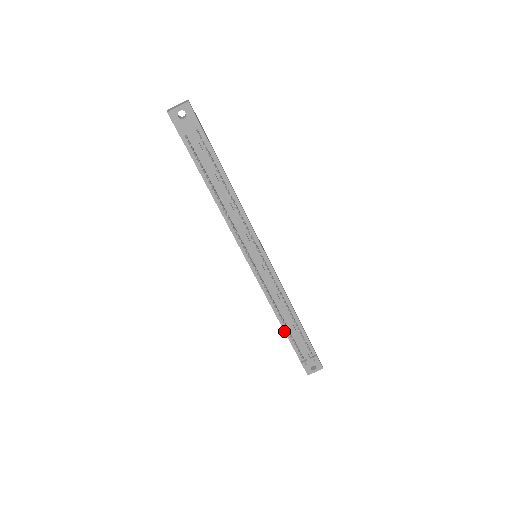
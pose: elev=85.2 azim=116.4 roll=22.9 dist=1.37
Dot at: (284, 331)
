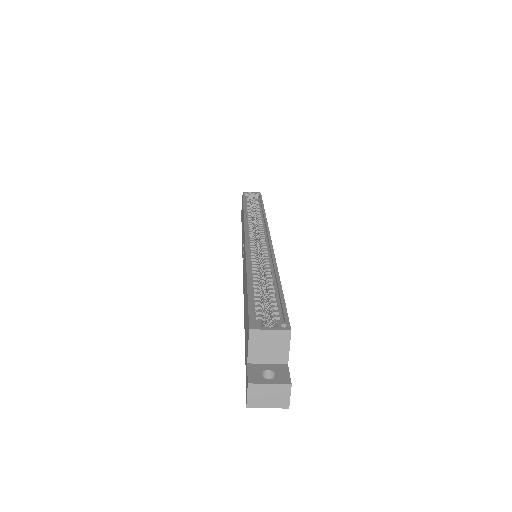
Dot at: occluded
